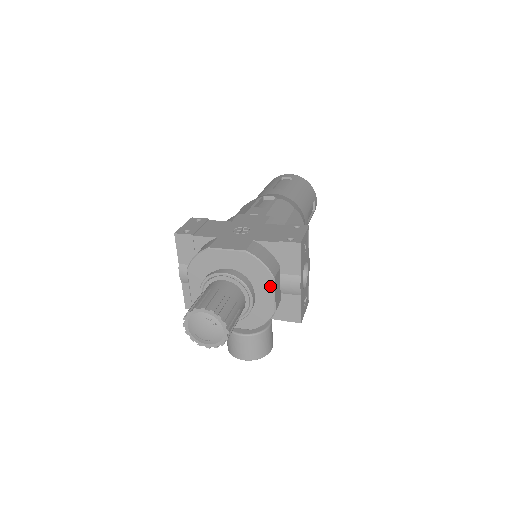
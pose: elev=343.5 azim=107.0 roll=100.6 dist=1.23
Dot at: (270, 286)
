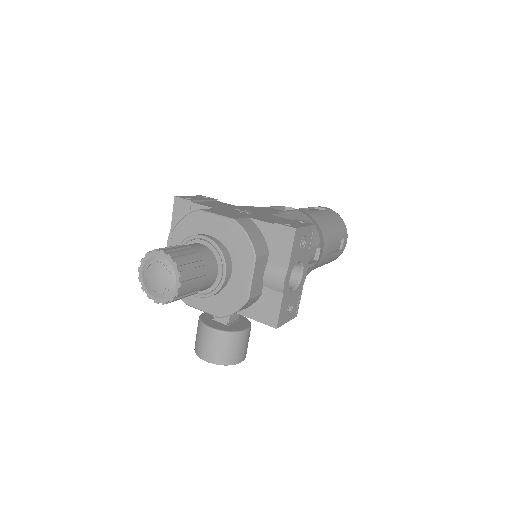
Dot at: (249, 266)
